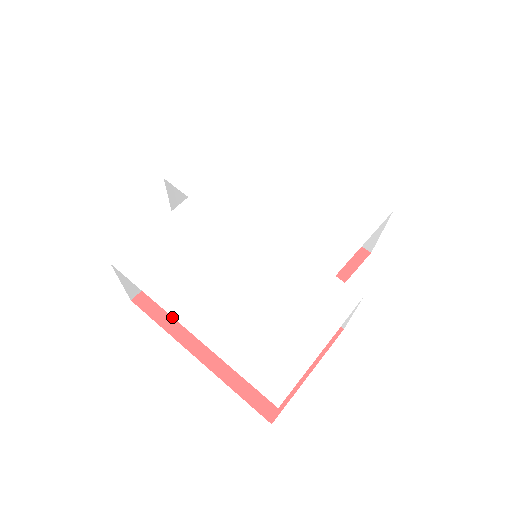
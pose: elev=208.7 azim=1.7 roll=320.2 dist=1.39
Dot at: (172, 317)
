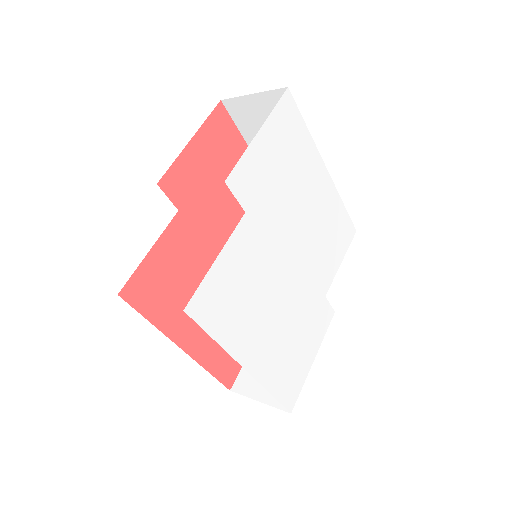
Dot at: (160, 309)
